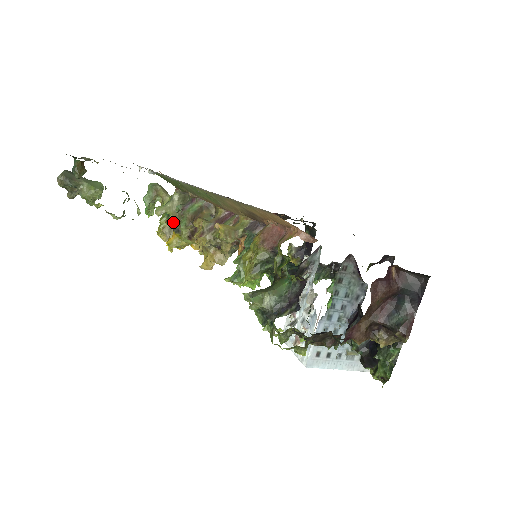
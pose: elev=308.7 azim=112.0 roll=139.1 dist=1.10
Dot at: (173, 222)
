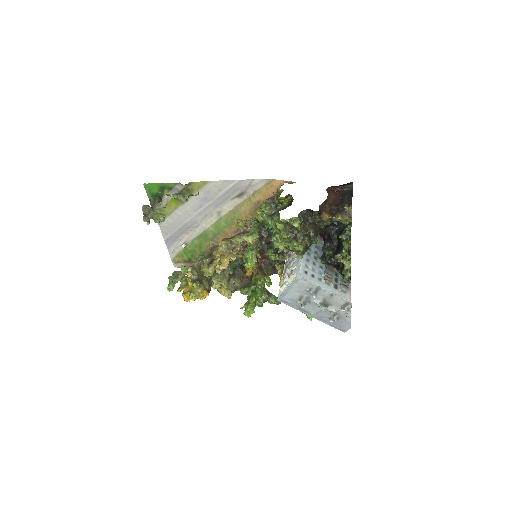
Dot at: (194, 271)
